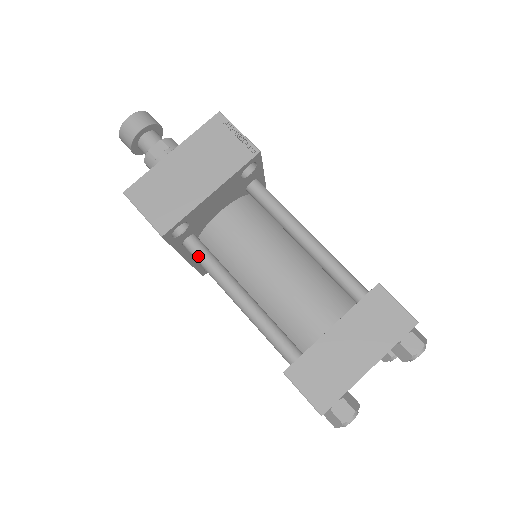
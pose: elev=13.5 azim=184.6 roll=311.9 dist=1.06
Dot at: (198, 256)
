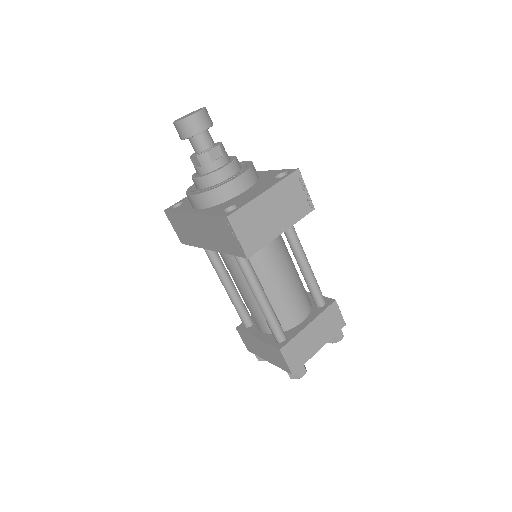
Dot at: (243, 263)
